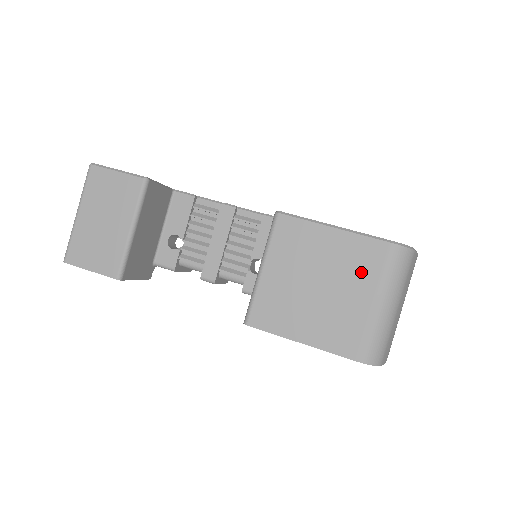
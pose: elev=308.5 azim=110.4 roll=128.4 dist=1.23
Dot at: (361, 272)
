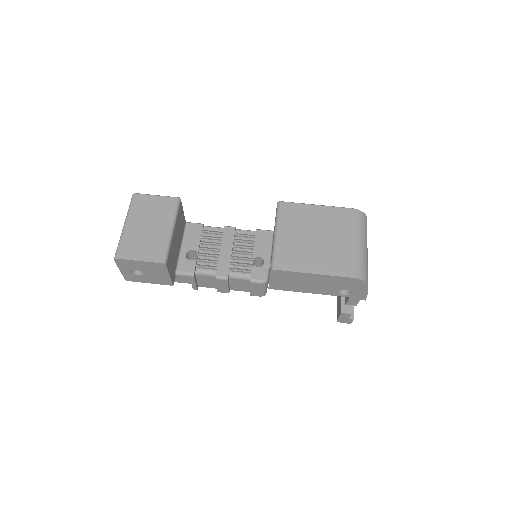
Dot at: (341, 226)
